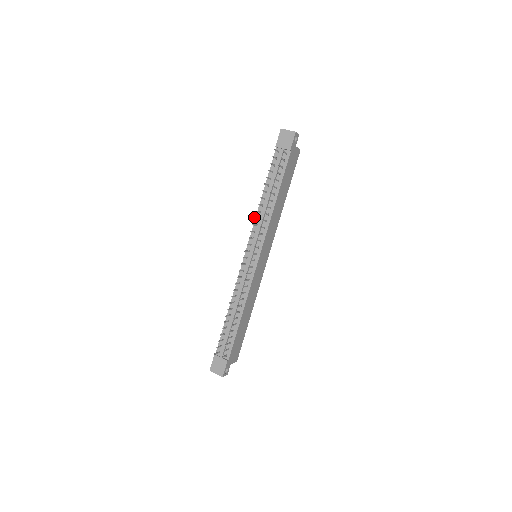
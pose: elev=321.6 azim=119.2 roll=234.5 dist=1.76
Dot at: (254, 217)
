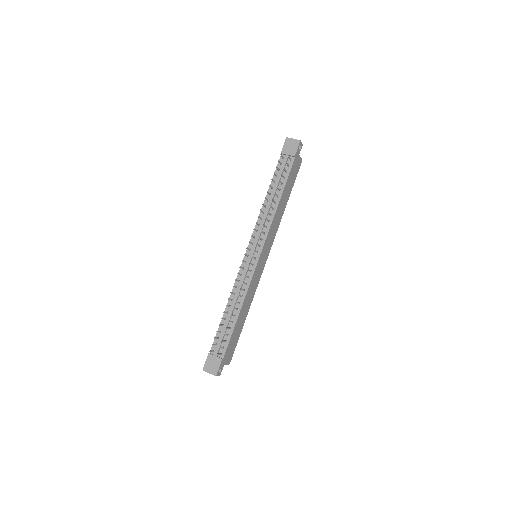
Dot at: (258, 216)
